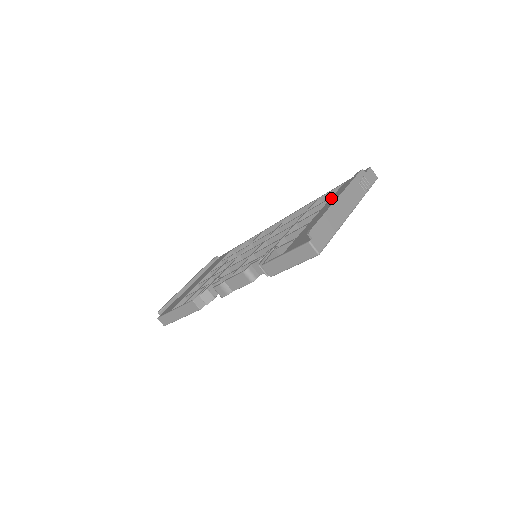
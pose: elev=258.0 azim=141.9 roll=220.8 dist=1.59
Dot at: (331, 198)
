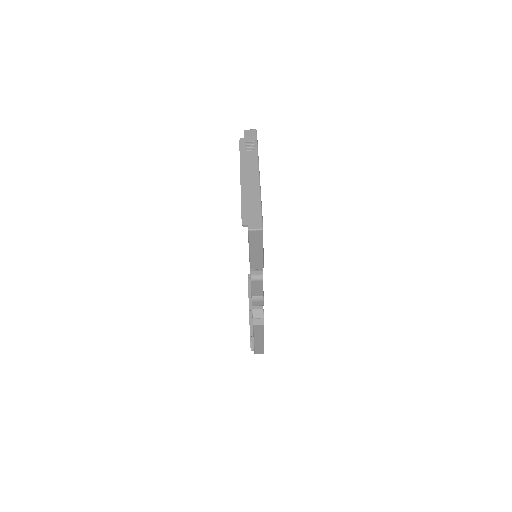
Dot at: occluded
